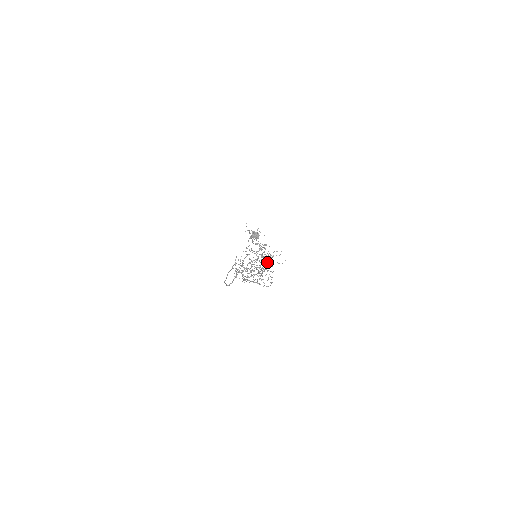
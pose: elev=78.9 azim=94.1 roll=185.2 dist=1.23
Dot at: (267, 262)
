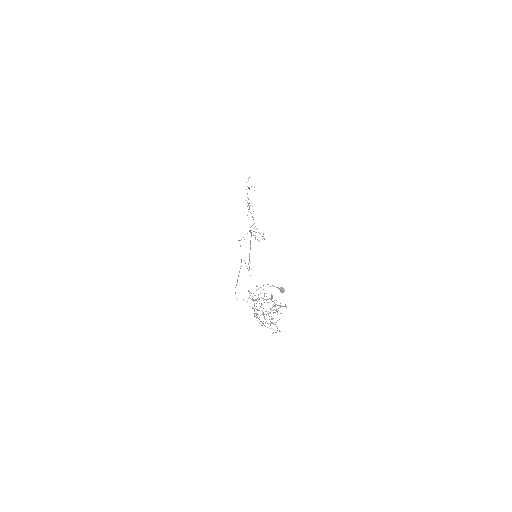
Dot at: occluded
